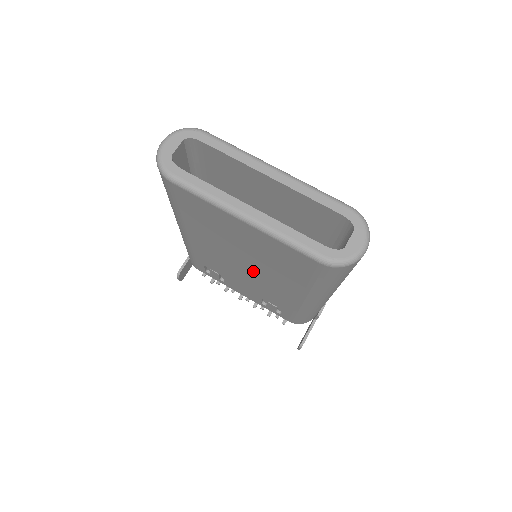
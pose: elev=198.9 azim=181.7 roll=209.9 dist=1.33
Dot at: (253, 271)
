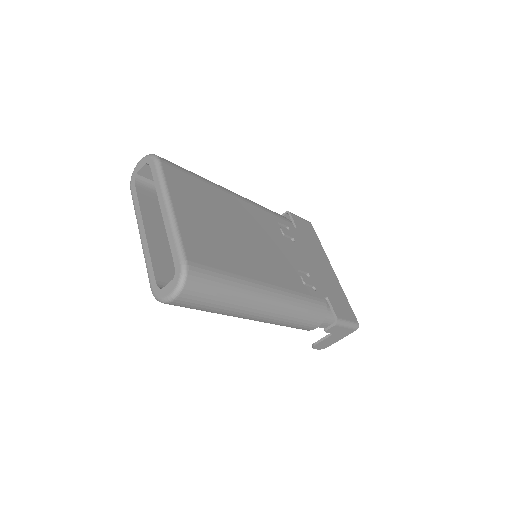
Dot at: occluded
